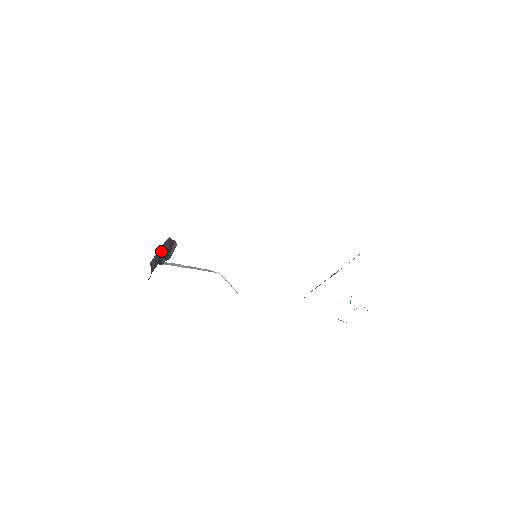
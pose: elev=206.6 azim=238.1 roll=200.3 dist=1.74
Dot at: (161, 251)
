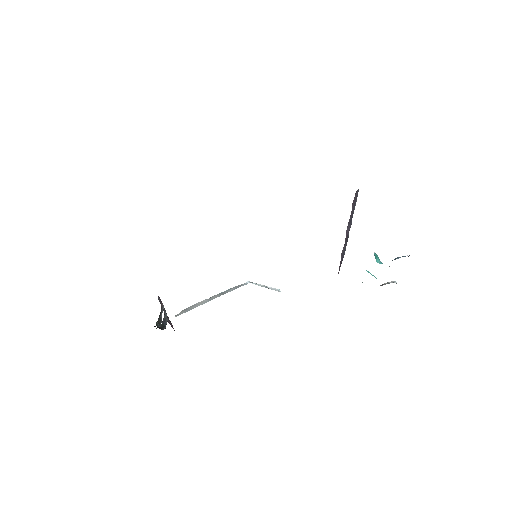
Dot at: occluded
